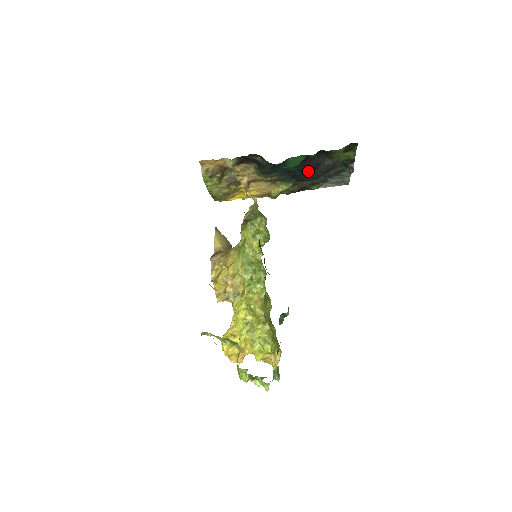
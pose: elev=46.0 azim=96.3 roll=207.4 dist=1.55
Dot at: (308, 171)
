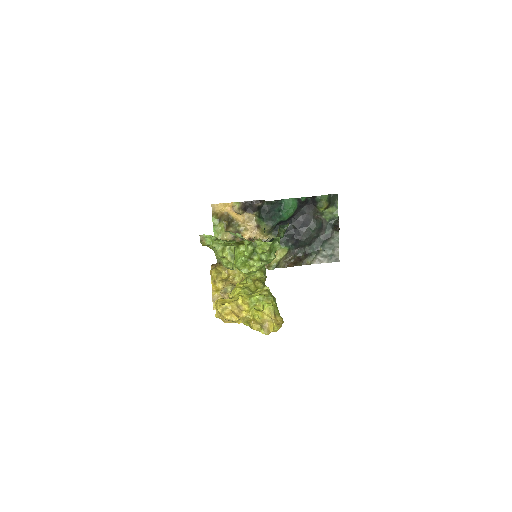
Dot at: (301, 229)
